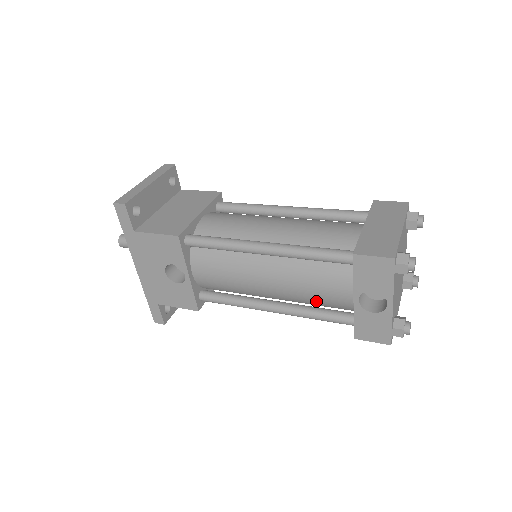
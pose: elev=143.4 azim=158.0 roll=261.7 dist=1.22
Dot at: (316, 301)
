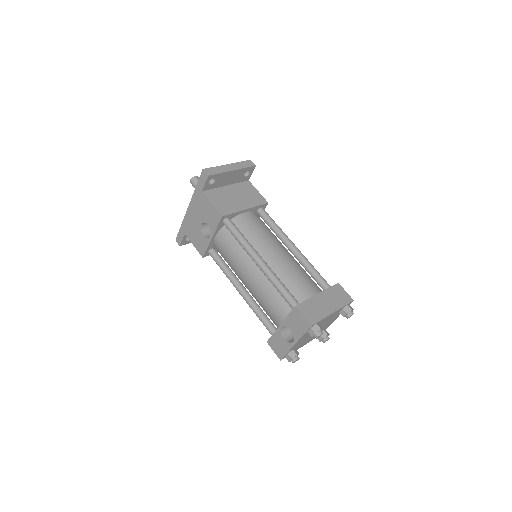
Dot at: (264, 308)
